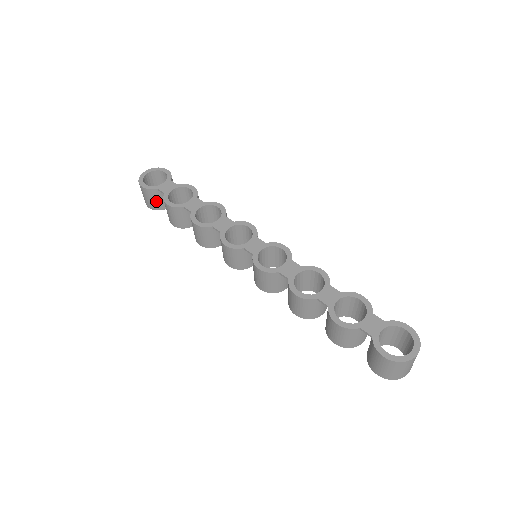
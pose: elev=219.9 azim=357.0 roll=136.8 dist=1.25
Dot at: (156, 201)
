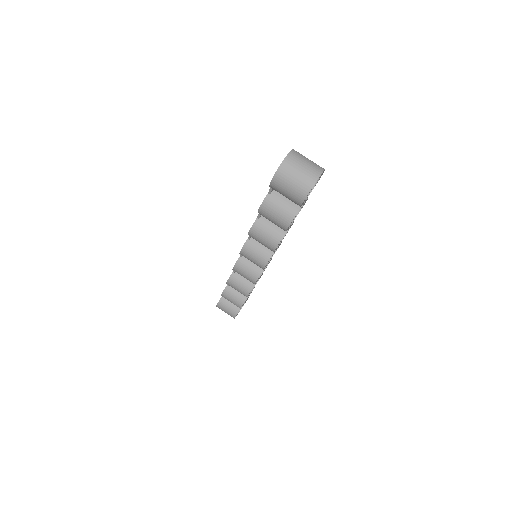
Dot at: (230, 307)
